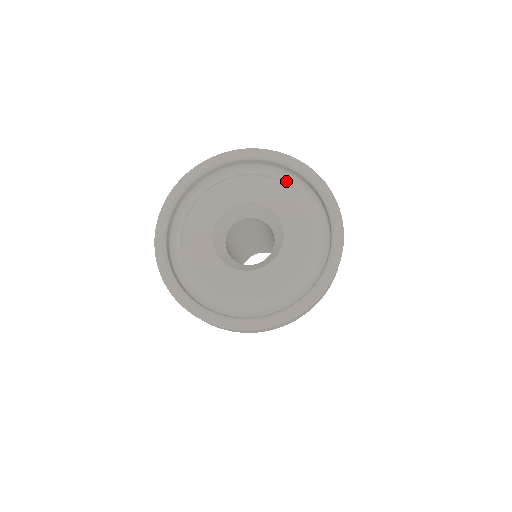
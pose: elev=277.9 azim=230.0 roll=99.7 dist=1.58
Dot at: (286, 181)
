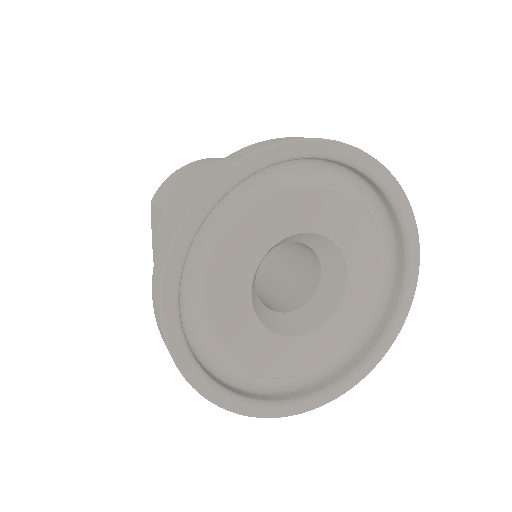
Dot at: (267, 179)
